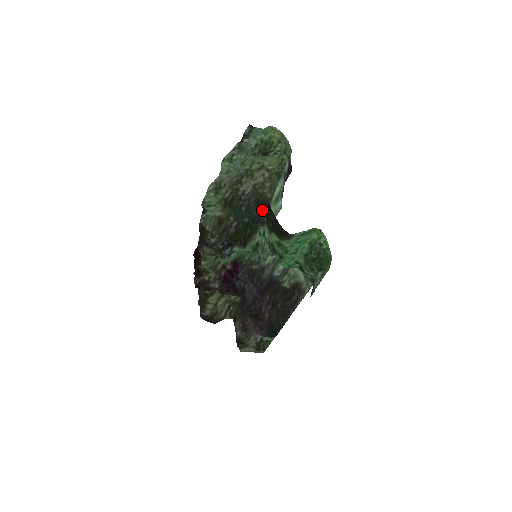
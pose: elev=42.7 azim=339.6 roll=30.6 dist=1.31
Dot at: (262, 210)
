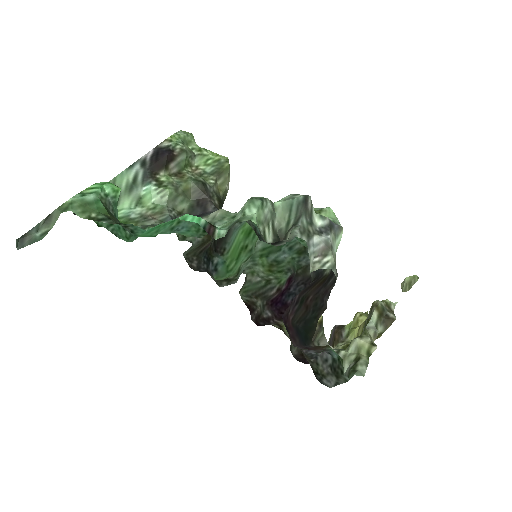
Dot at: (219, 207)
